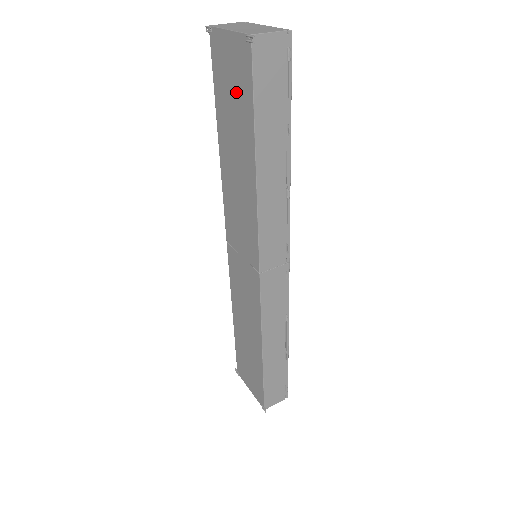
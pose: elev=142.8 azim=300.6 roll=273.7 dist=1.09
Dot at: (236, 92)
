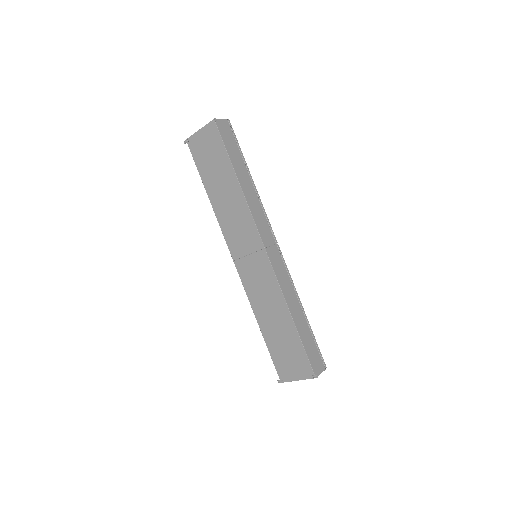
Dot at: (213, 154)
